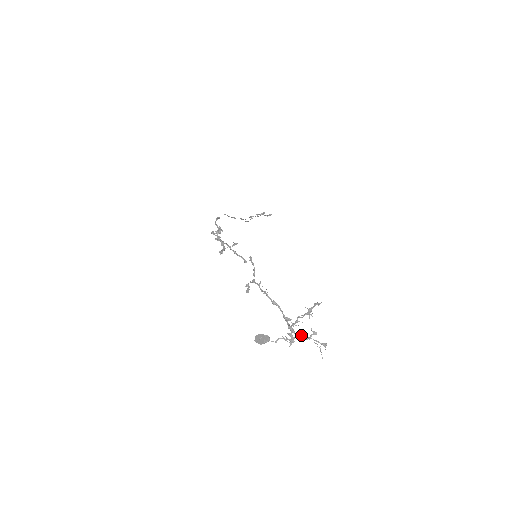
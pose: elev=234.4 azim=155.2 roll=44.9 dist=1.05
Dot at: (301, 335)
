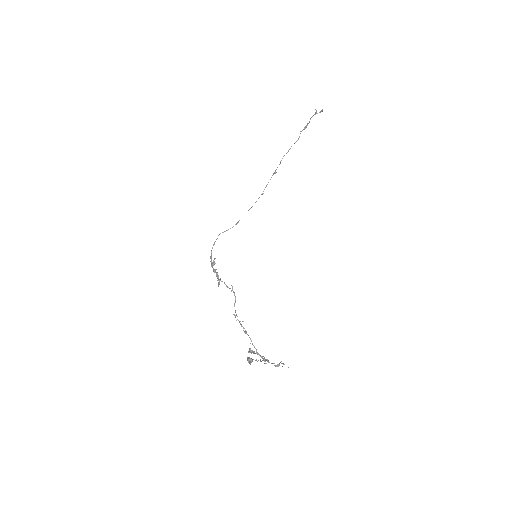
Dot at: (263, 359)
